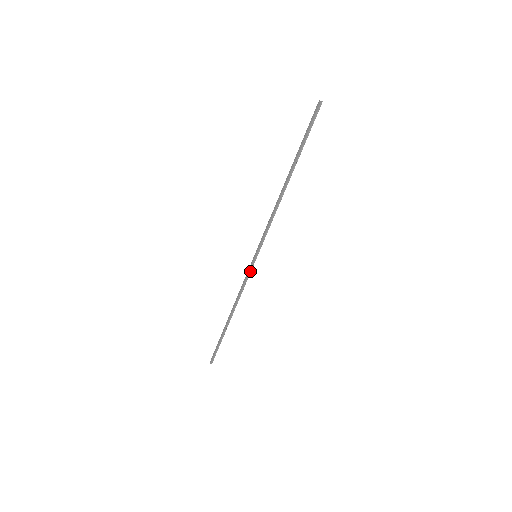
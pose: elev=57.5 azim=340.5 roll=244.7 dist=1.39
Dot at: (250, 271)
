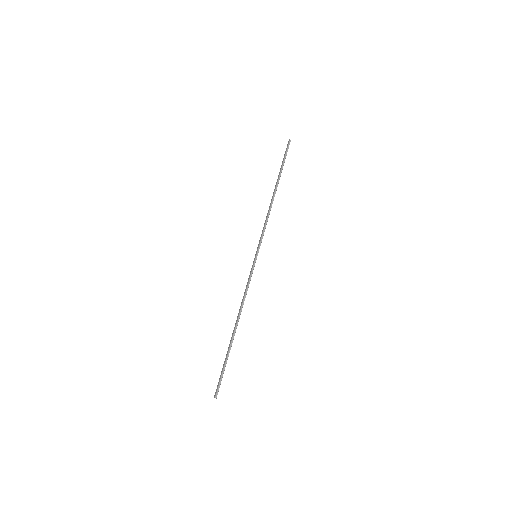
Dot at: (252, 270)
